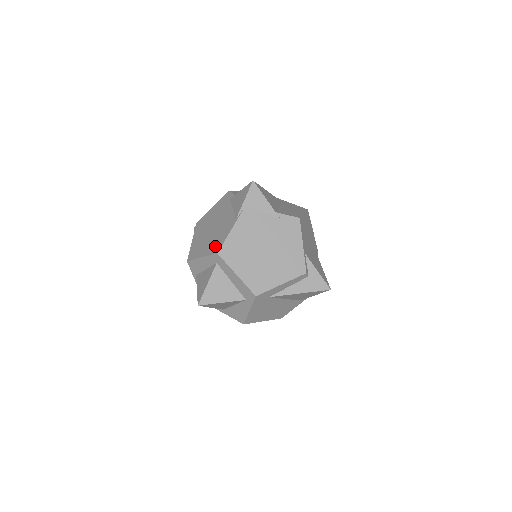
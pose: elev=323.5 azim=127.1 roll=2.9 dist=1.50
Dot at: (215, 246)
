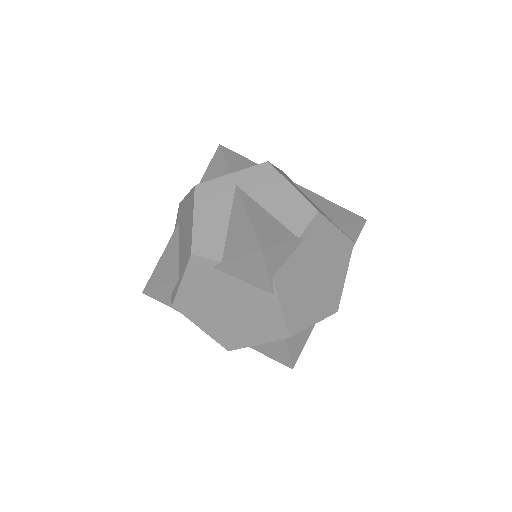
Dot at: (272, 331)
